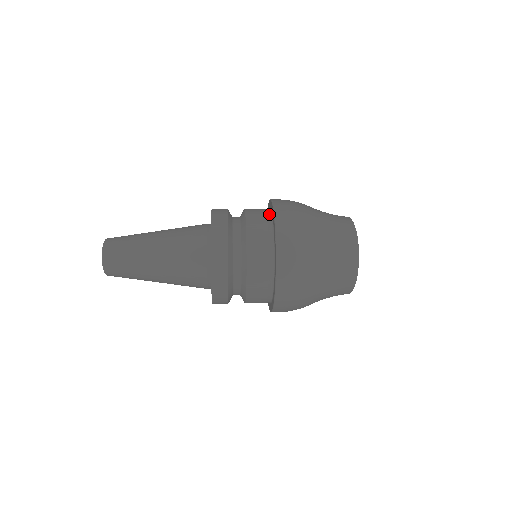
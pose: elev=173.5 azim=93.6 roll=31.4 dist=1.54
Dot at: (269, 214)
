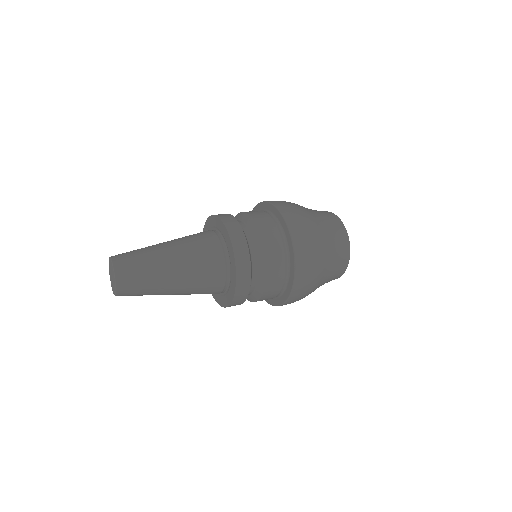
Dot at: (279, 226)
